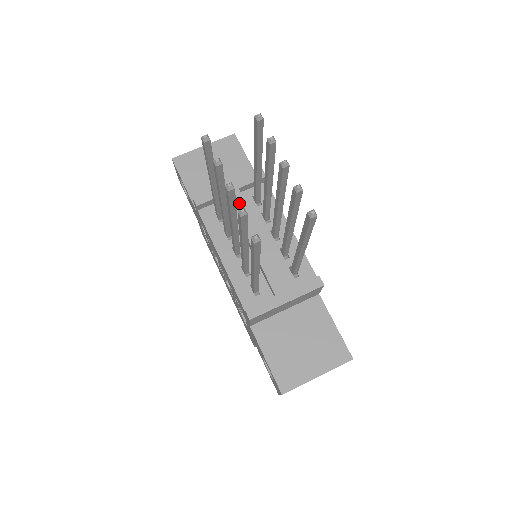
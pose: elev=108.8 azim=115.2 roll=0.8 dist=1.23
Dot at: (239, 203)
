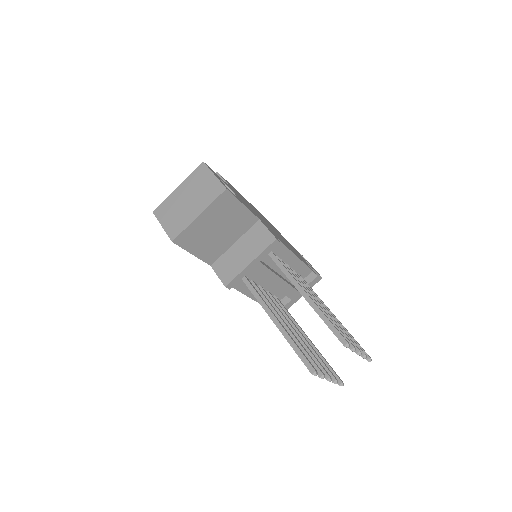
Dot at: (262, 270)
